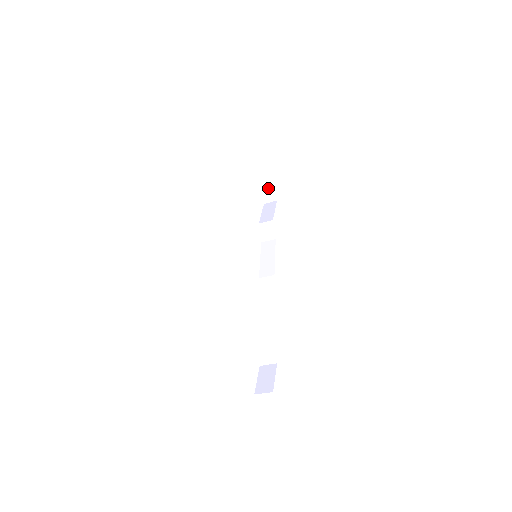
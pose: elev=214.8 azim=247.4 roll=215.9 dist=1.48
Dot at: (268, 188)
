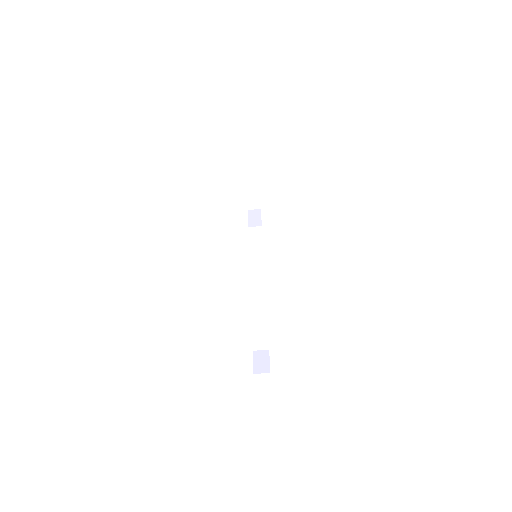
Dot at: (256, 197)
